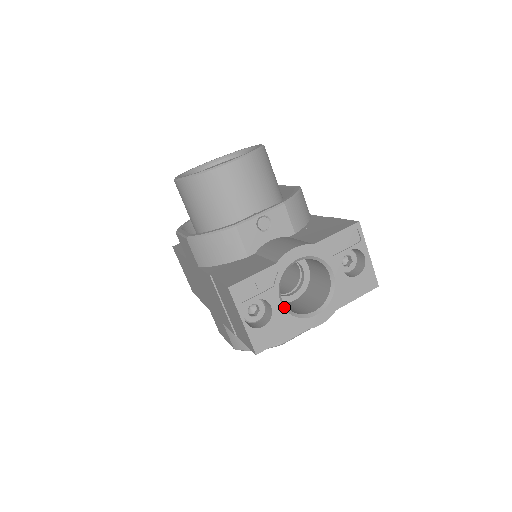
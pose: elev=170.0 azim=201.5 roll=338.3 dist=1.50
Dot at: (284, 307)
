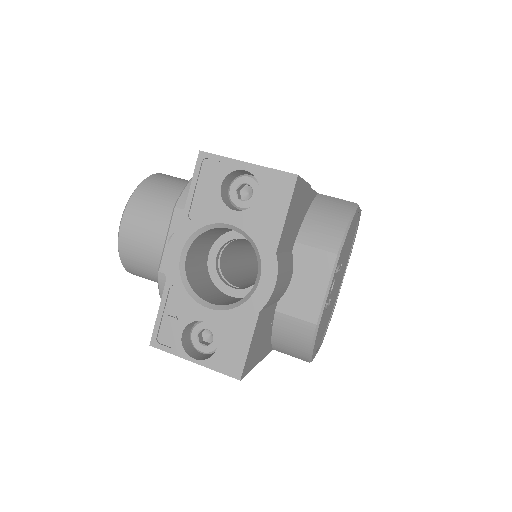
Dot at: (218, 309)
